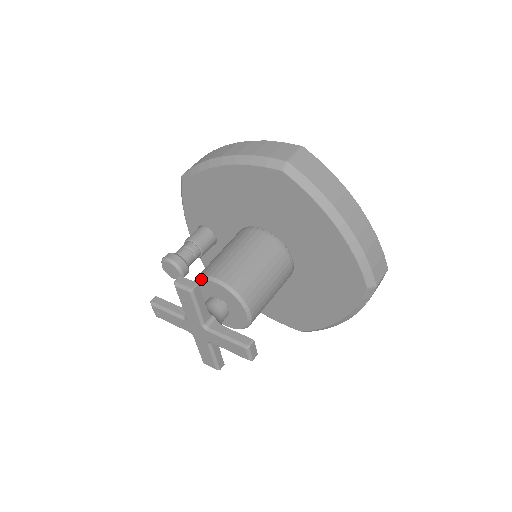
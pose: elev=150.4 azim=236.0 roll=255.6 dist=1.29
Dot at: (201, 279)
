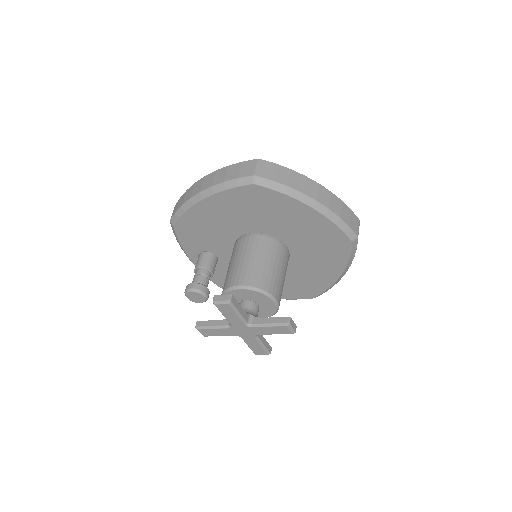
Dot at: (227, 292)
